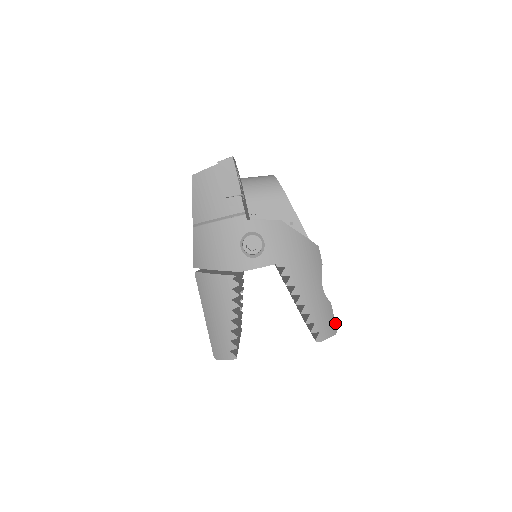
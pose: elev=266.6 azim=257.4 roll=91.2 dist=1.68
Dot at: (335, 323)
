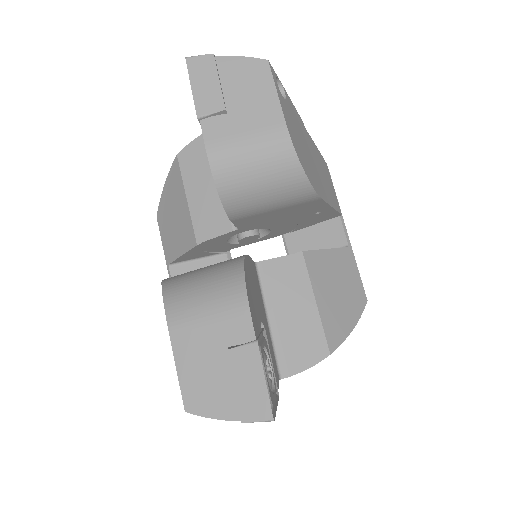
Dot at: occluded
